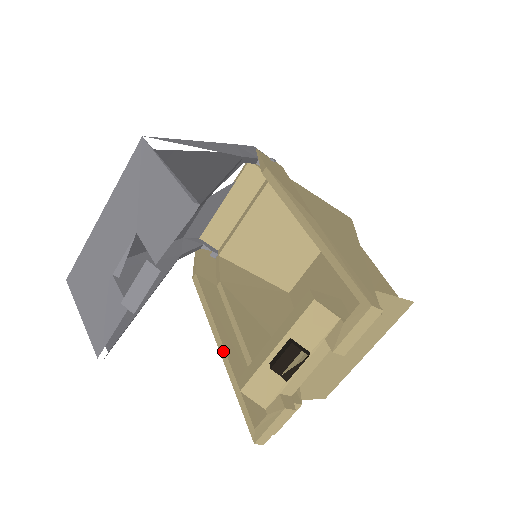
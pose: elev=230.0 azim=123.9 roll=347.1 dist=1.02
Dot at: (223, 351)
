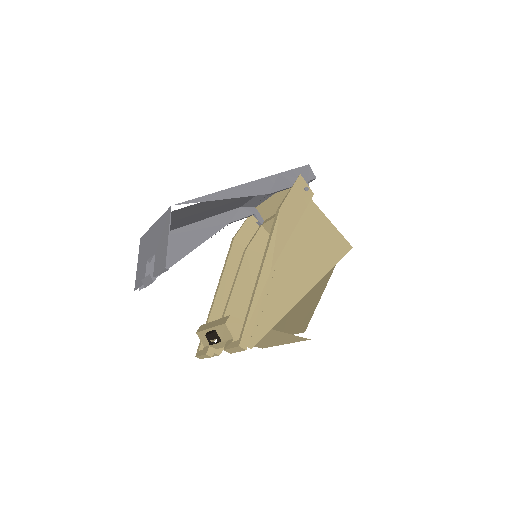
Dot at: (214, 300)
